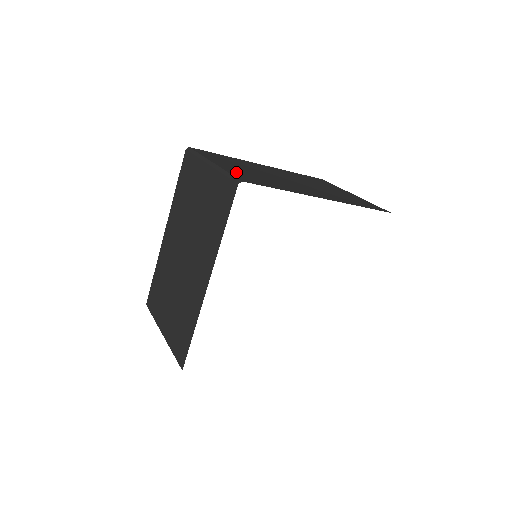
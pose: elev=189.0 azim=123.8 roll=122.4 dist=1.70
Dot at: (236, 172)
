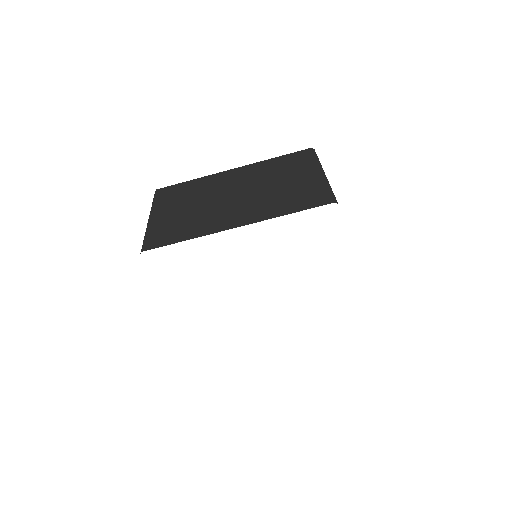
Dot at: occluded
